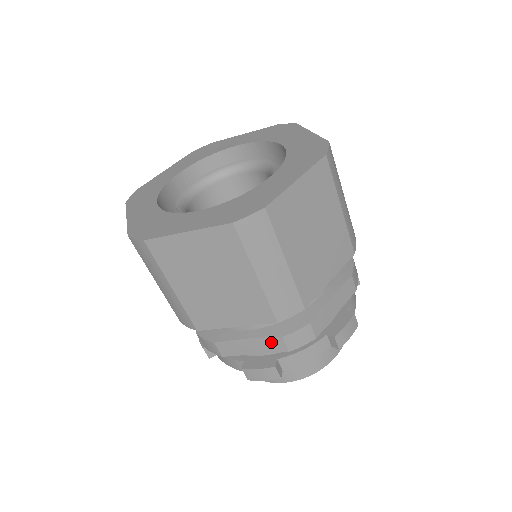
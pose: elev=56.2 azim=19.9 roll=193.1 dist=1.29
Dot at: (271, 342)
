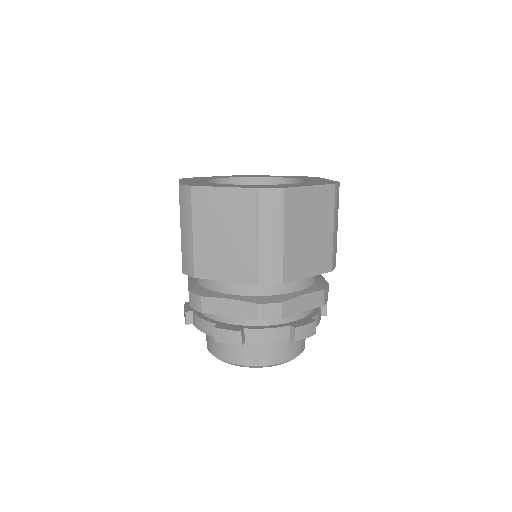
Dot at: (247, 307)
